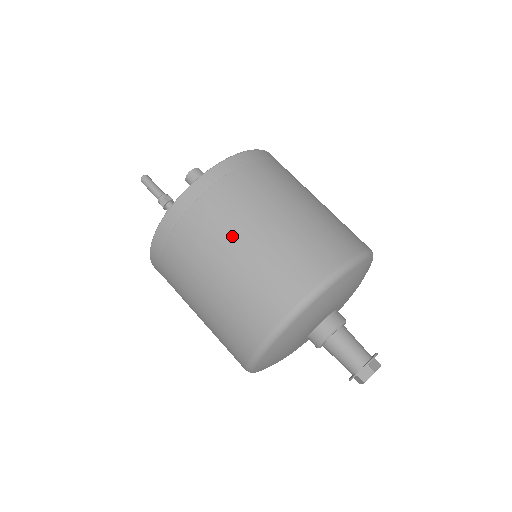
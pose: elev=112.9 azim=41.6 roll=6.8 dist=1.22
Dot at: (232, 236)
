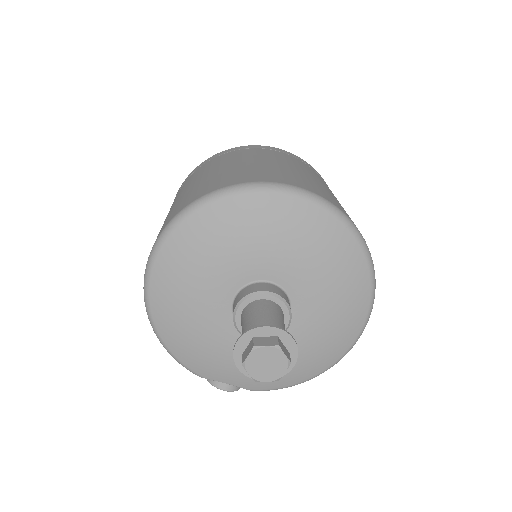
Dot at: (272, 159)
